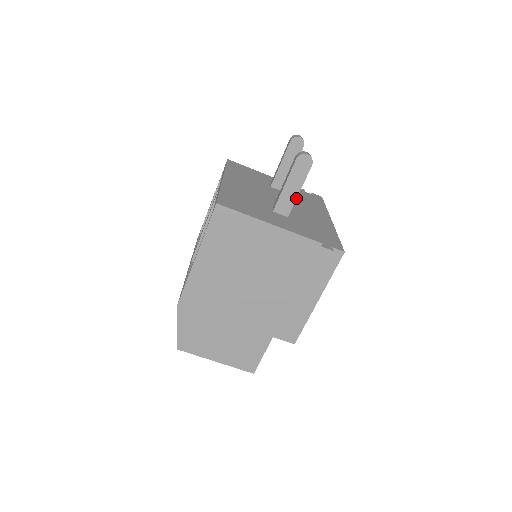
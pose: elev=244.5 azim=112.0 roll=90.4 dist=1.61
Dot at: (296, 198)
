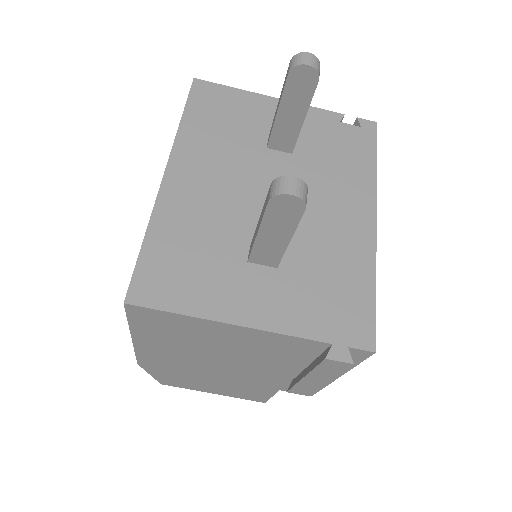
Dot at: (285, 249)
